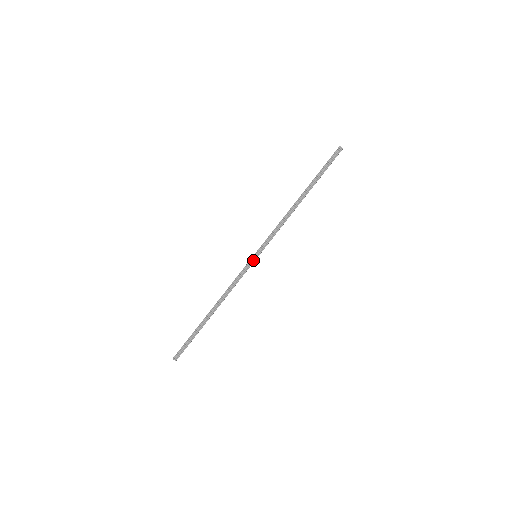
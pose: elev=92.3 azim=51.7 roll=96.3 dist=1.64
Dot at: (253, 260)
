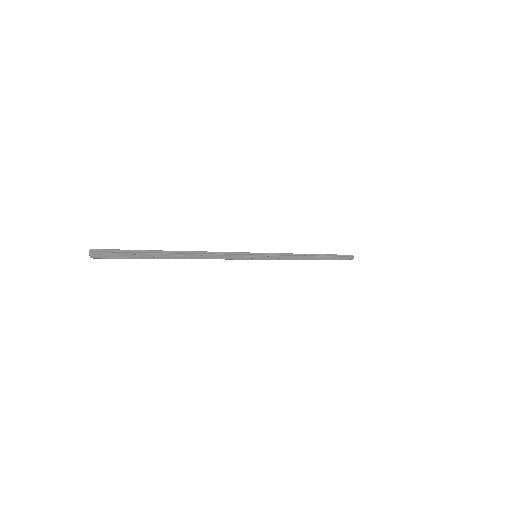
Dot at: (253, 254)
